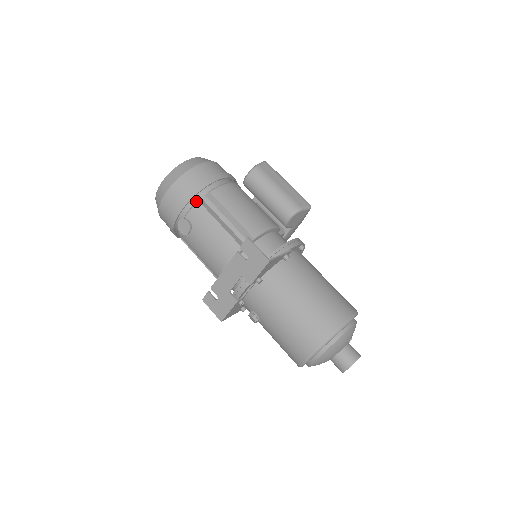
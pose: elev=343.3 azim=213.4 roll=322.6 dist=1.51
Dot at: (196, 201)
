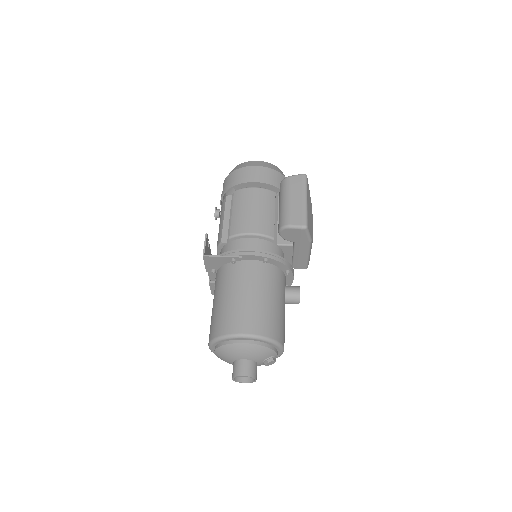
Dot at: occluded
